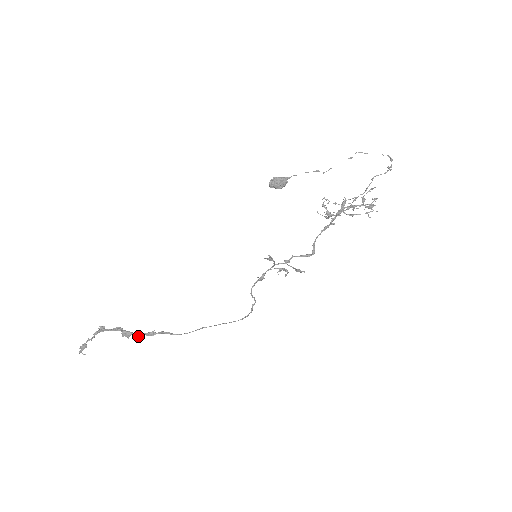
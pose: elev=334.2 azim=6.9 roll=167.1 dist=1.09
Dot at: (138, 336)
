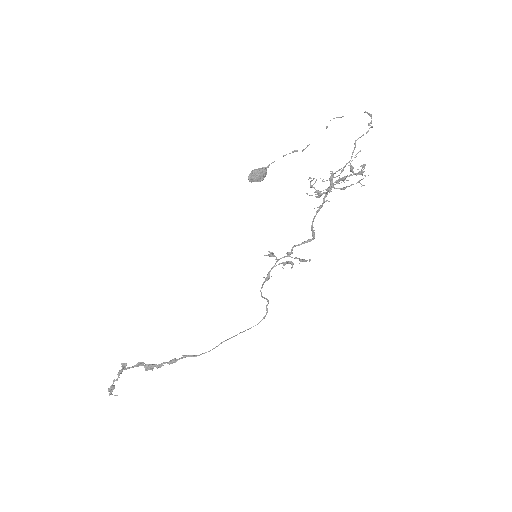
Dot at: occluded
